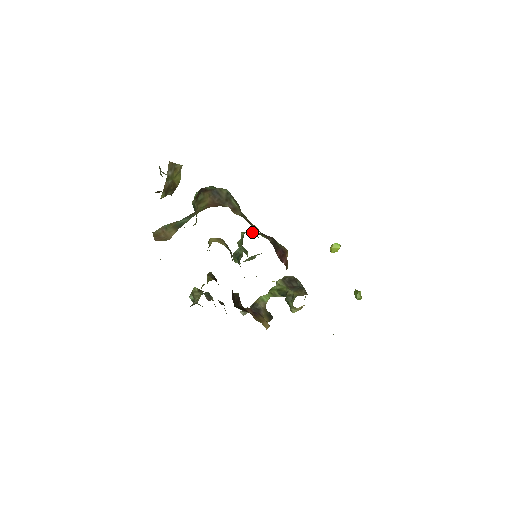
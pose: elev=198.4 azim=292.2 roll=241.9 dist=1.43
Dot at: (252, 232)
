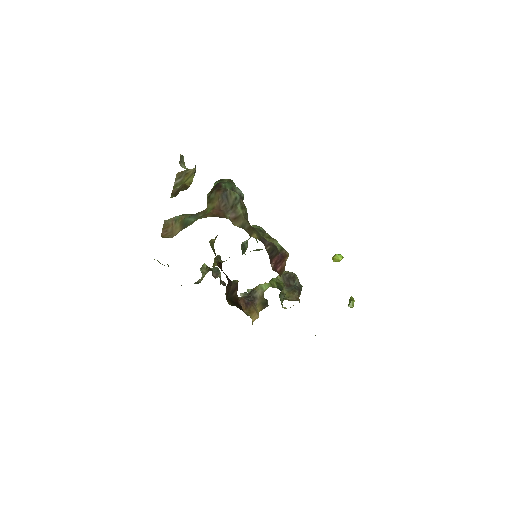
Dot at: occluded
